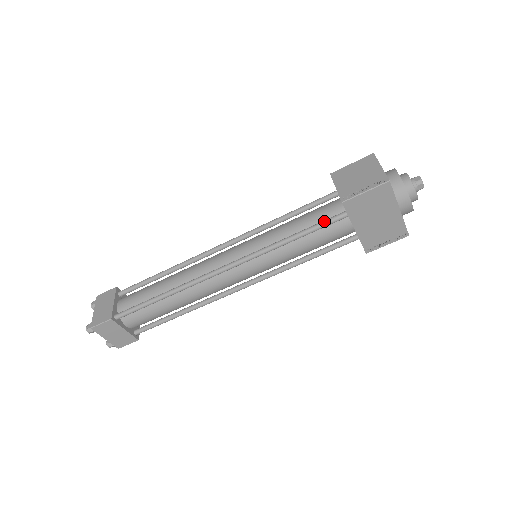
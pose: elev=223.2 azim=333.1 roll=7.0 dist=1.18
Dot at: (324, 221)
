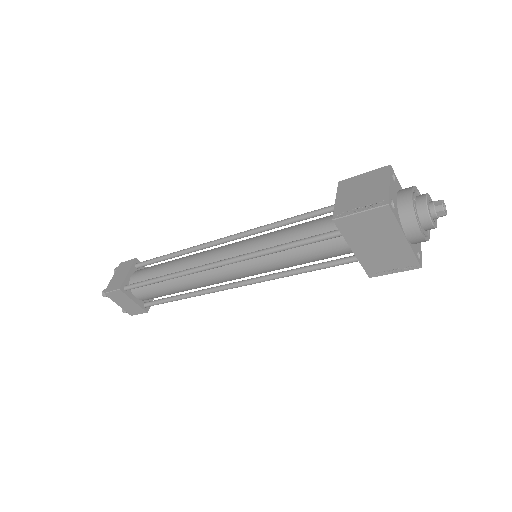
Dot at: (318, 235)
